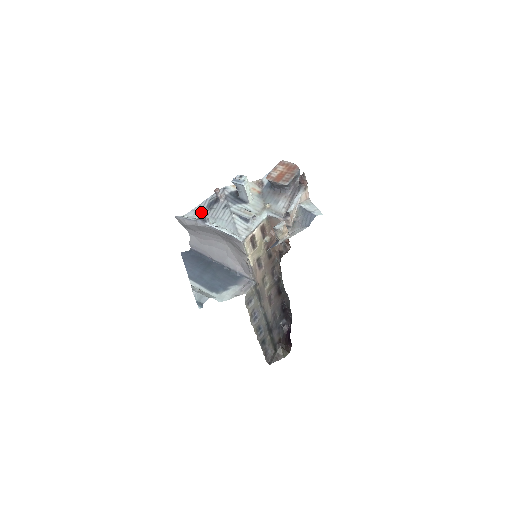
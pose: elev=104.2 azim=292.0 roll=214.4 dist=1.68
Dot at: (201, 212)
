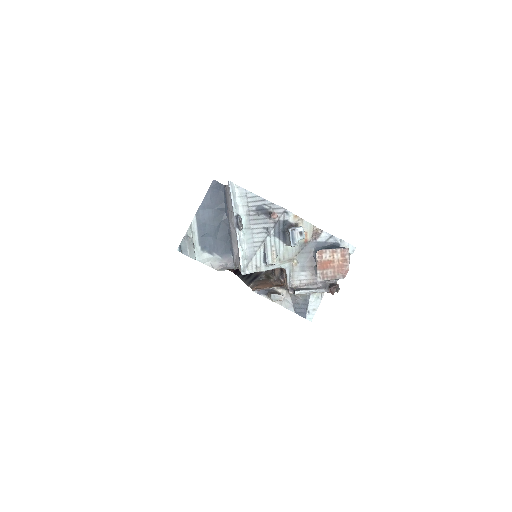
Dot at: (249, 204)
